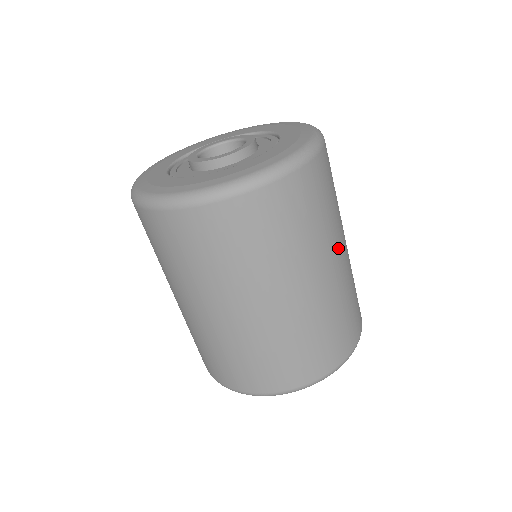
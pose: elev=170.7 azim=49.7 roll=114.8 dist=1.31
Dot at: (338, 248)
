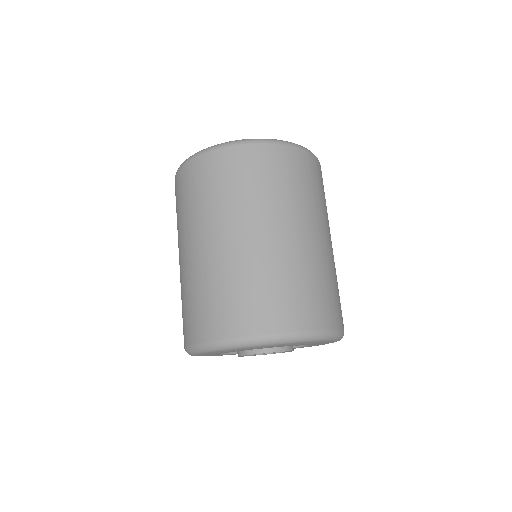
Dot at: occluded
